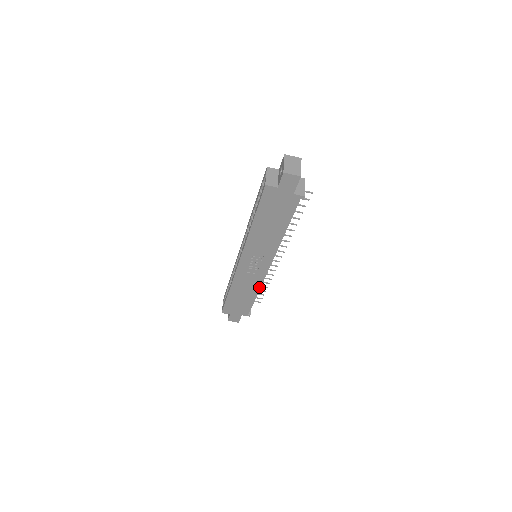
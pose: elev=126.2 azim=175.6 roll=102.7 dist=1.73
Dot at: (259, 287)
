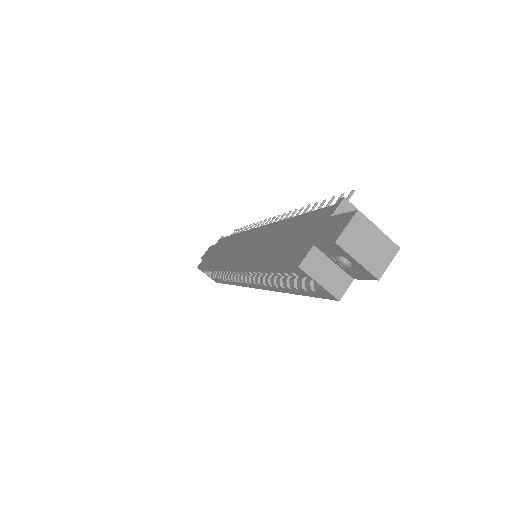
Dot at: occluded
